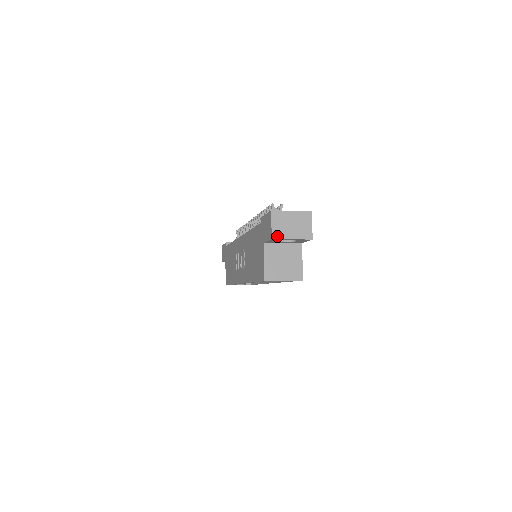
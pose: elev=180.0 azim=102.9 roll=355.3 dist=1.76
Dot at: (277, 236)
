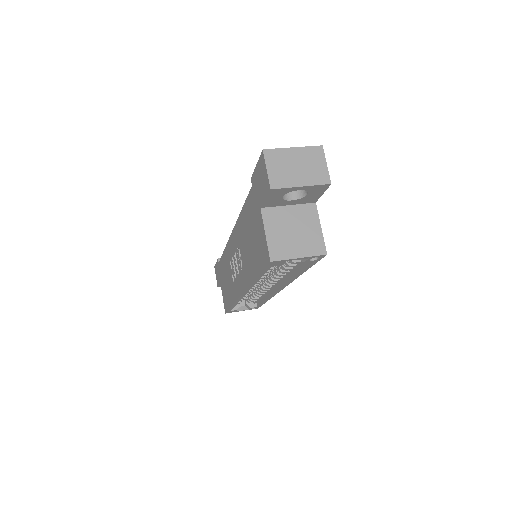
Dot at: (278, 184)
